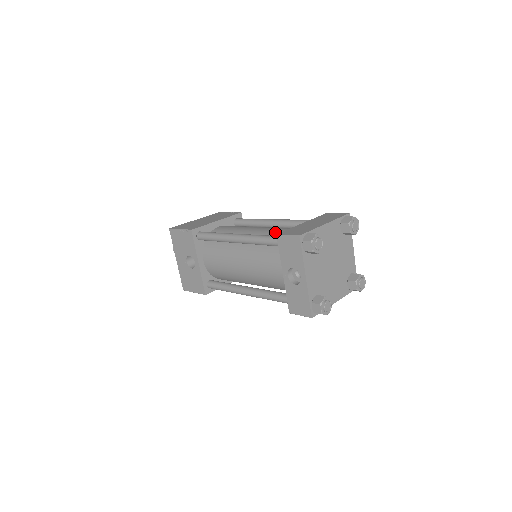
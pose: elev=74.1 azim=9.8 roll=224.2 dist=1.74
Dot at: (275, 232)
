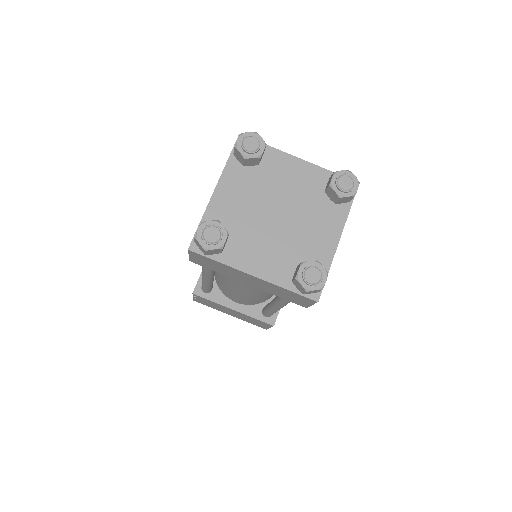
Dot at: occluded
